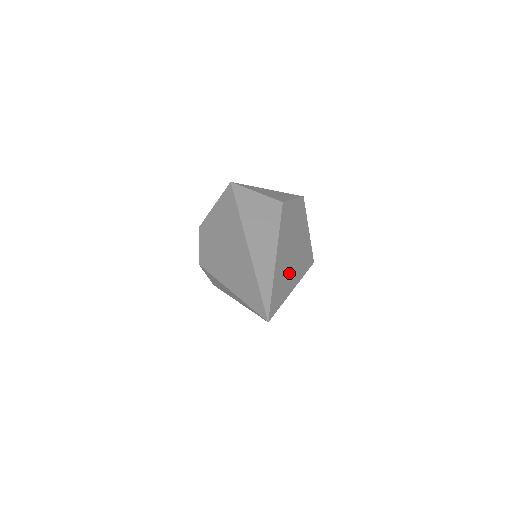
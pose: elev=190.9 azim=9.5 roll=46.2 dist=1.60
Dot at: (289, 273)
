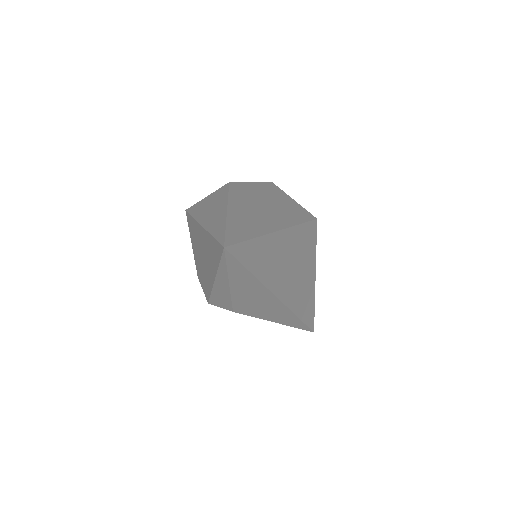
Dot at: (261, 221)
